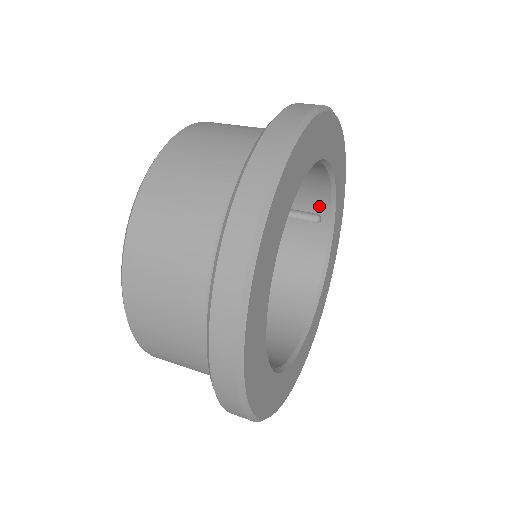
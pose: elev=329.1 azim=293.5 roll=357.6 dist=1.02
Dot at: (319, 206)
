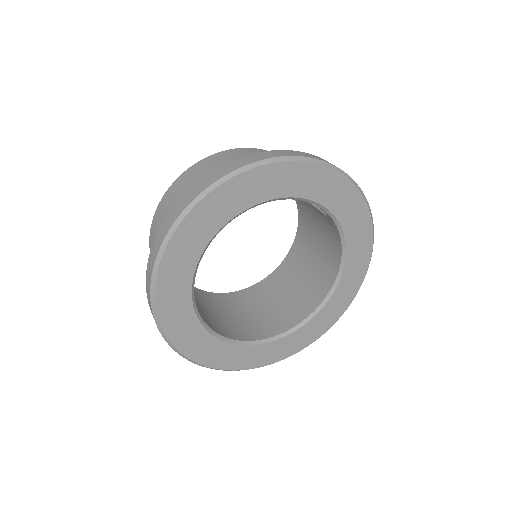
Dot at: occluded
